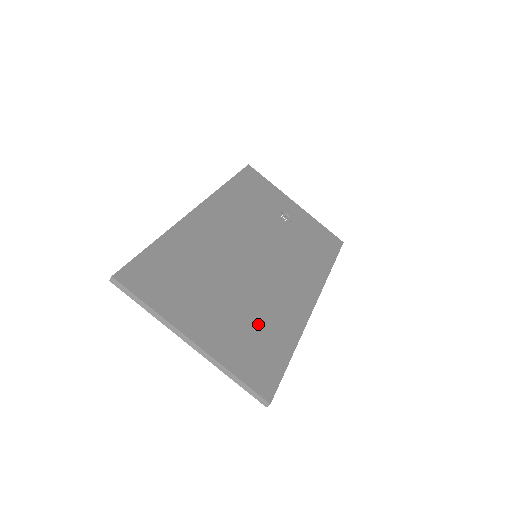
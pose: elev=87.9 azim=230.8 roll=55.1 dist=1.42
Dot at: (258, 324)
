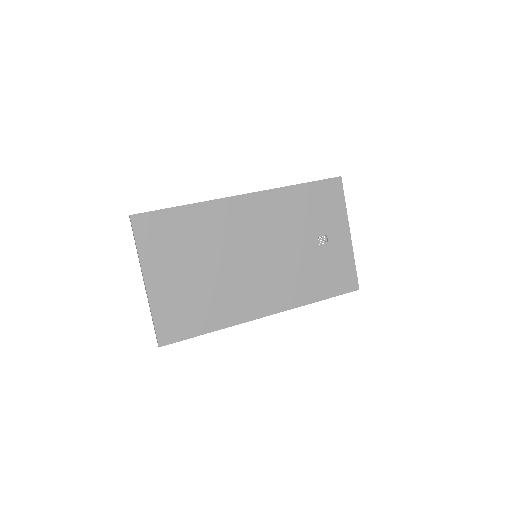
Dot at: (202, 301)
